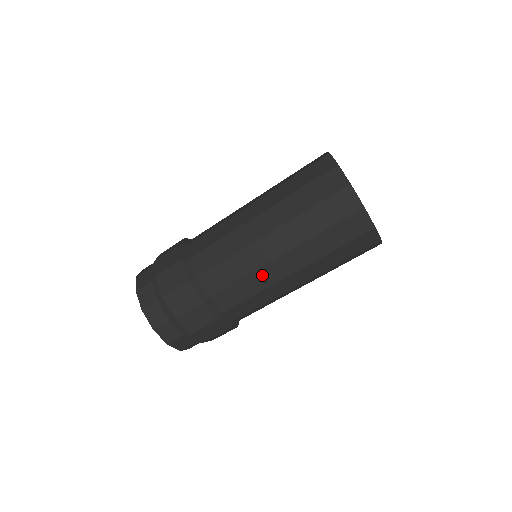
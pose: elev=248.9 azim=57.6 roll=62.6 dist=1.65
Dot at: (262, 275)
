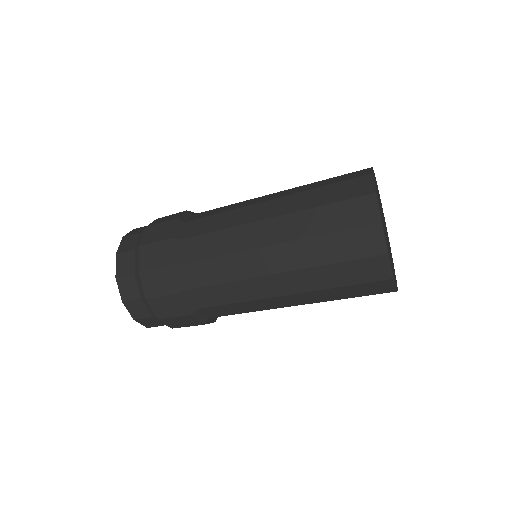
Dot at: (251, 286)
